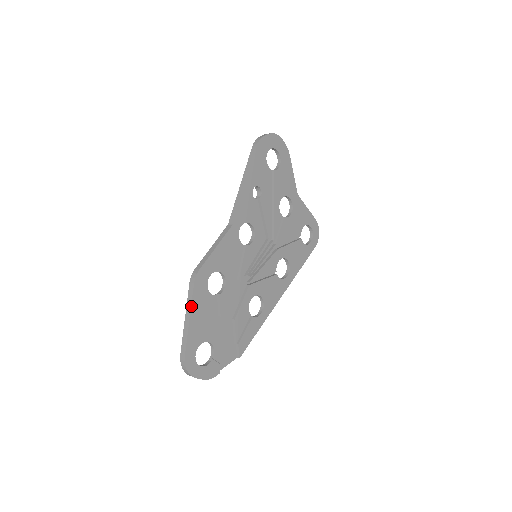
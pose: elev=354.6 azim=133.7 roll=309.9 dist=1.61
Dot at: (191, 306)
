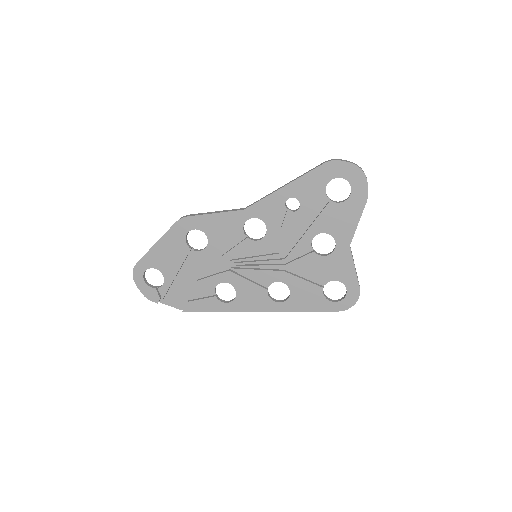
Dot at: (163, 235)
